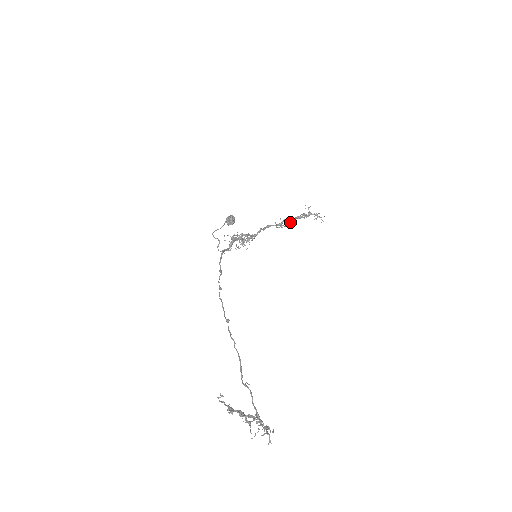
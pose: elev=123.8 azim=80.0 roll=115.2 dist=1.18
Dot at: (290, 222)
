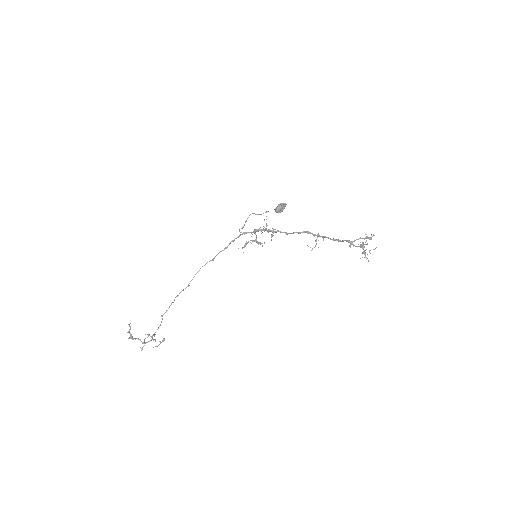
Dot at: (311, 250)
